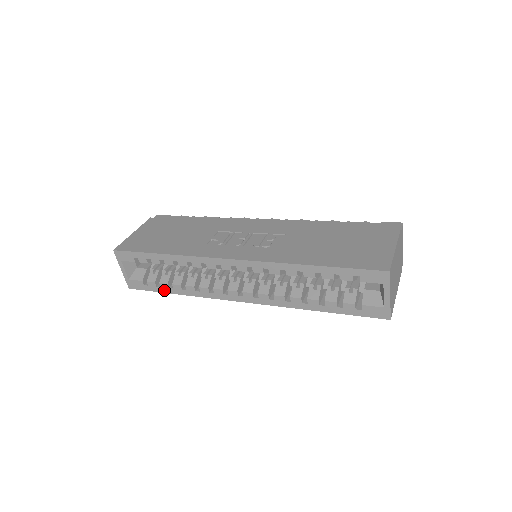
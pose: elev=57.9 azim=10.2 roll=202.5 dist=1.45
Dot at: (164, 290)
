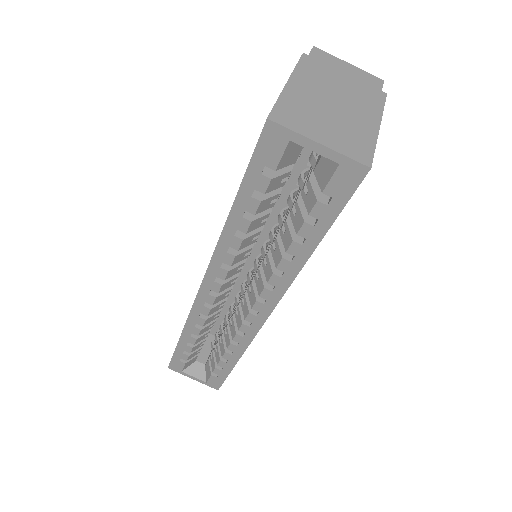
Dot at: (228, 368)
